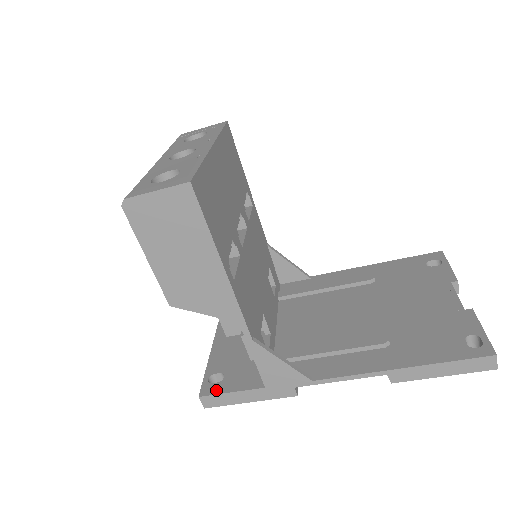
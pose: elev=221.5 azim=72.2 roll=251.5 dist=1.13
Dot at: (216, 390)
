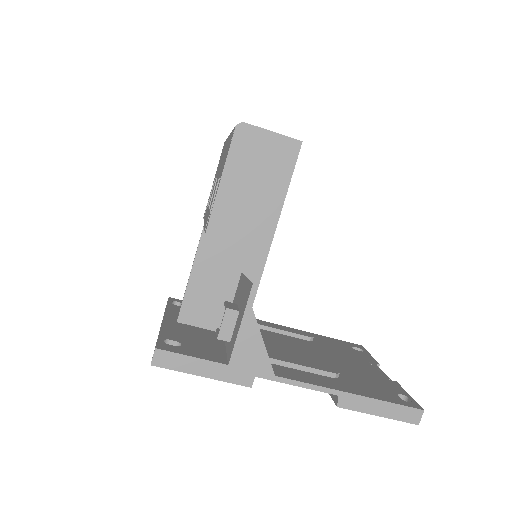
Dot at: (175, 350)
